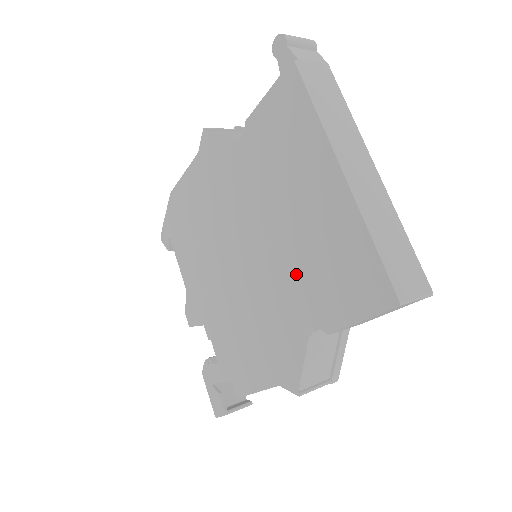
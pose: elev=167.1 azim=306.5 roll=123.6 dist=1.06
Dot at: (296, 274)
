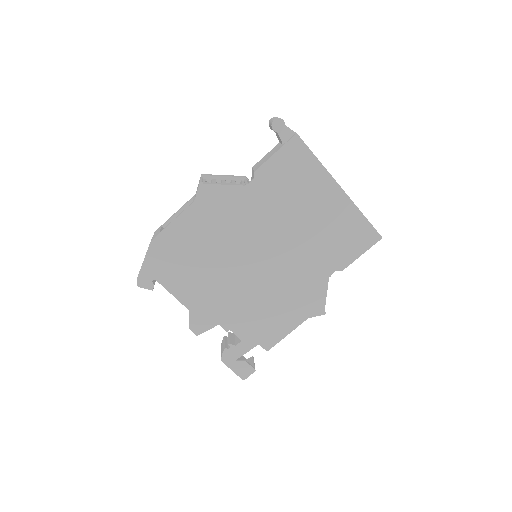
Dot at: (315, 250)
